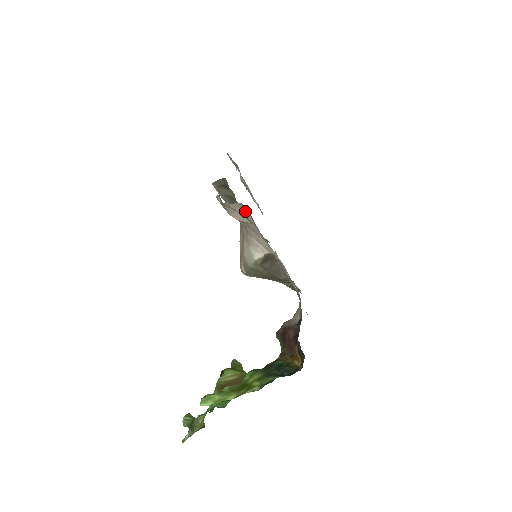
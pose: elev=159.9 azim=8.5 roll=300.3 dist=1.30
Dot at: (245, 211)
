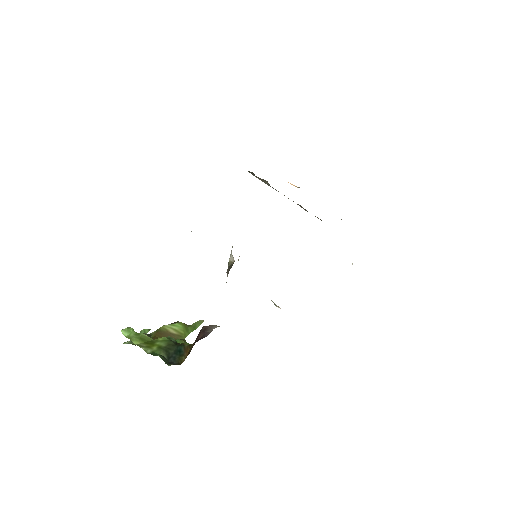
Dot at: occluded
